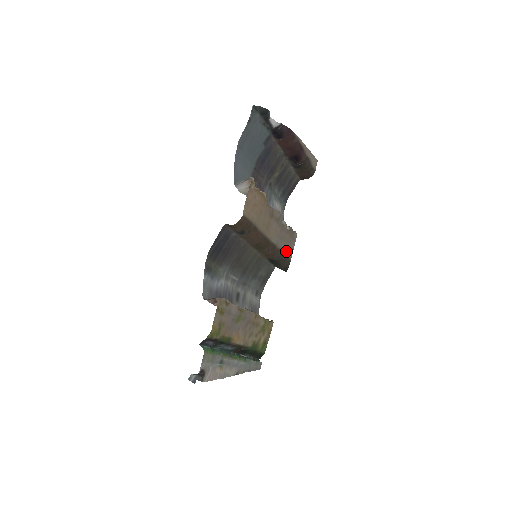
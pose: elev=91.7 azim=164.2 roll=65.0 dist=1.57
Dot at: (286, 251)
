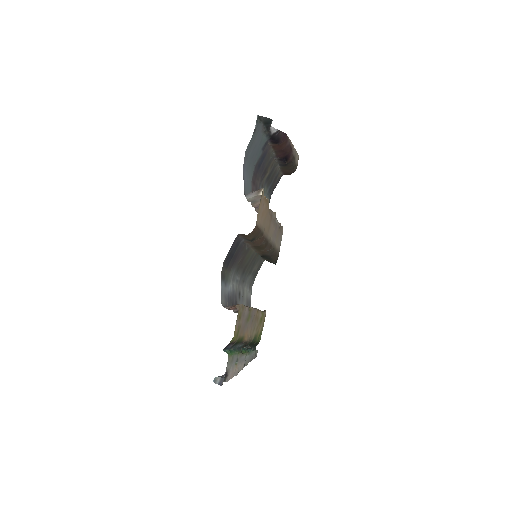
Dot at: (277, 246)
